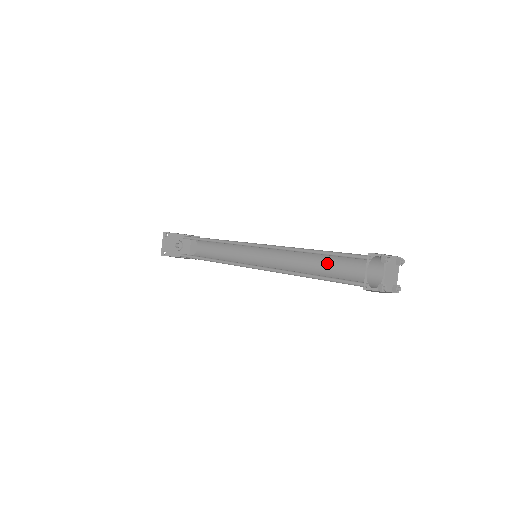
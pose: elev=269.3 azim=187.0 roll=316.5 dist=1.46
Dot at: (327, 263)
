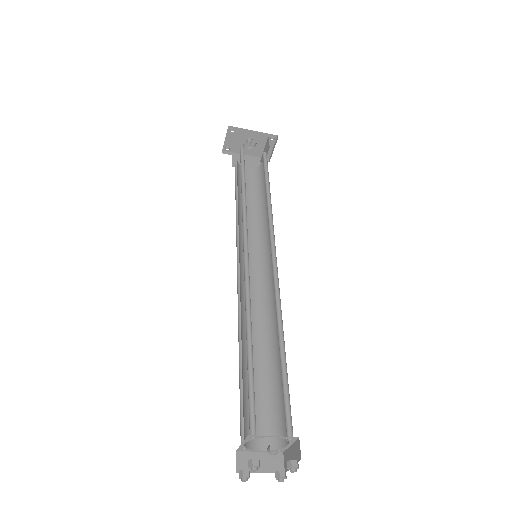
Dot at: occluded
